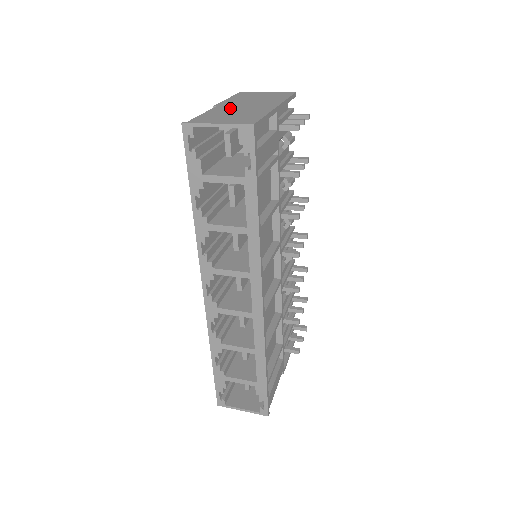
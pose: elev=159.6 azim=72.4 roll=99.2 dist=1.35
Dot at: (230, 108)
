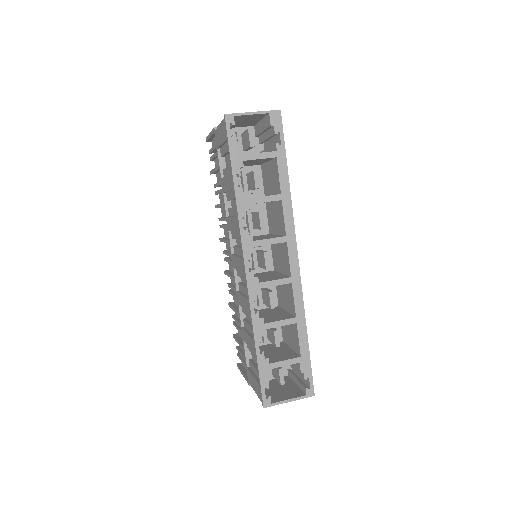
Dot at: occluded
